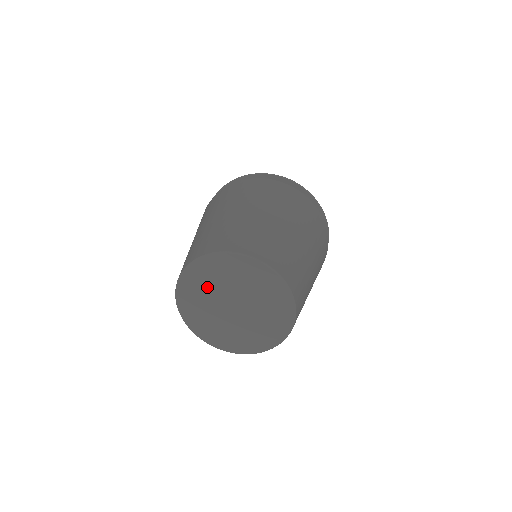
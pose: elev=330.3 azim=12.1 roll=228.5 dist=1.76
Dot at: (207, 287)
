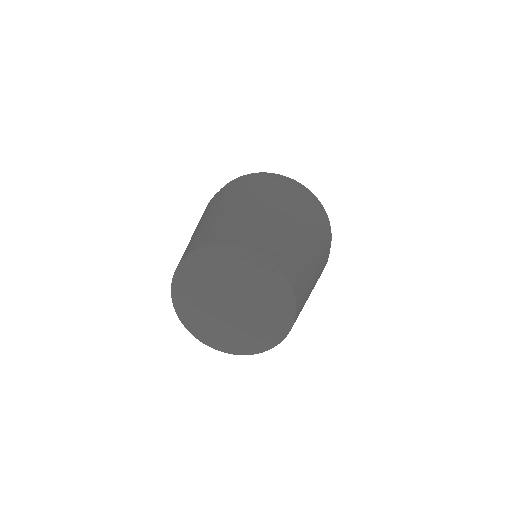
Dot at: (199, 305)
